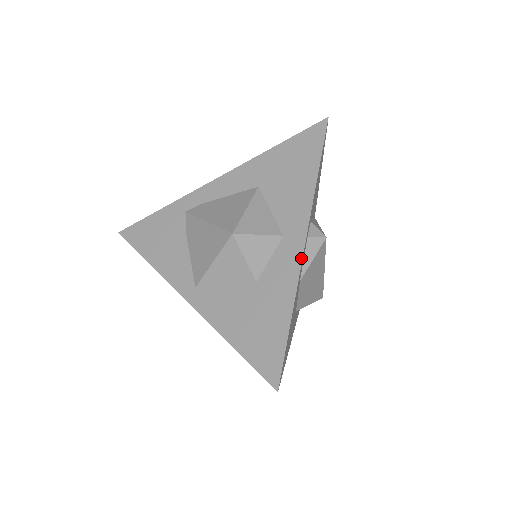
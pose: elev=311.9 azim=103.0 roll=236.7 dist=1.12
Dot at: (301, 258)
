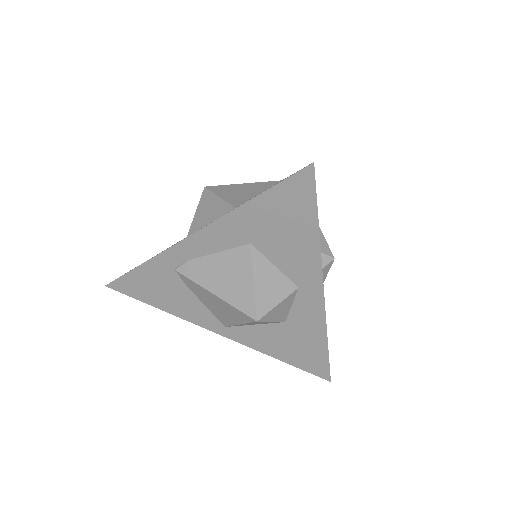
Dot at: (323, 305)
